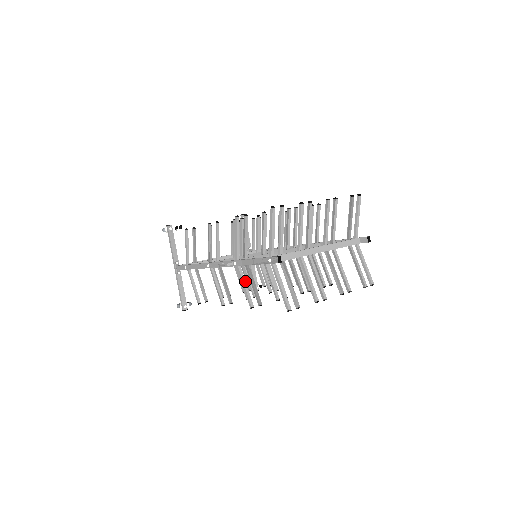
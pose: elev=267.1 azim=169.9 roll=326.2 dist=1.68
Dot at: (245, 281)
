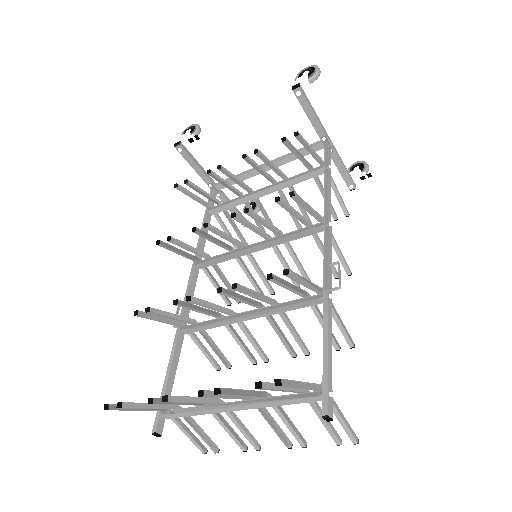
Dot at: (200, 346)
